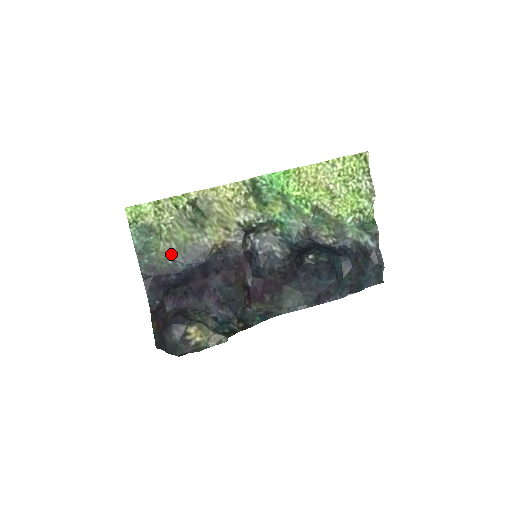
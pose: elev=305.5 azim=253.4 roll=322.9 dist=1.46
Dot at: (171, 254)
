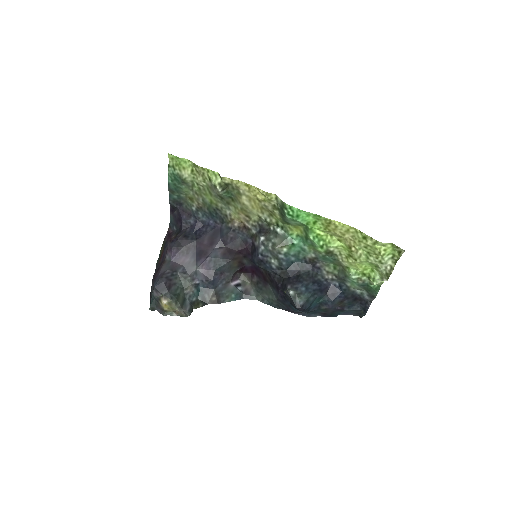
Dot at: (197, 203)
